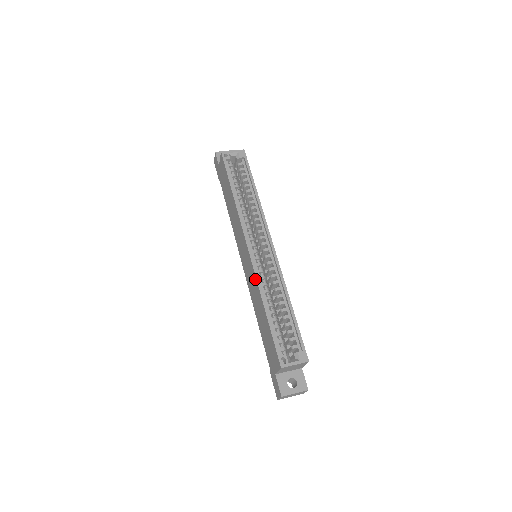
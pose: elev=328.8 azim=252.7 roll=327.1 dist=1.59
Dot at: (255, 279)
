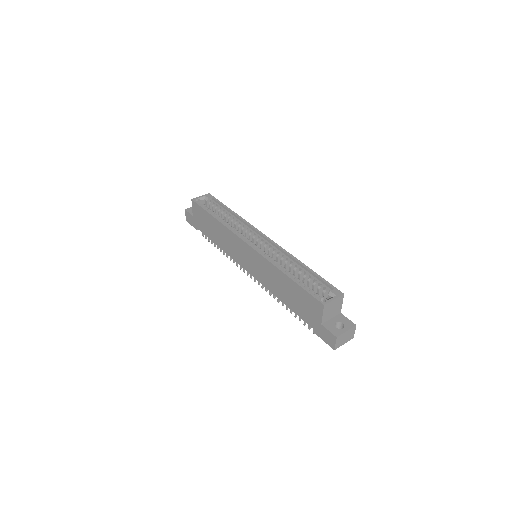
Dot at: (265, 261)
